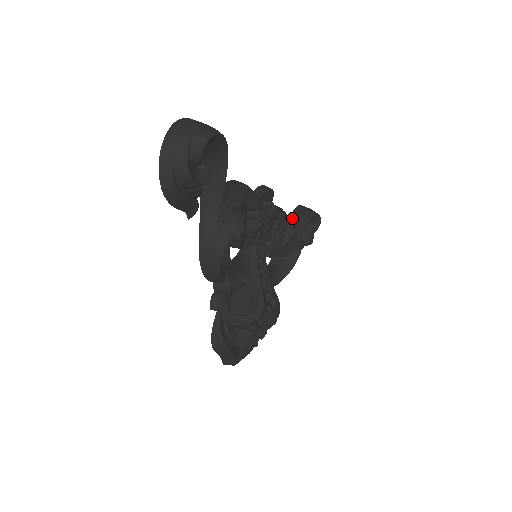
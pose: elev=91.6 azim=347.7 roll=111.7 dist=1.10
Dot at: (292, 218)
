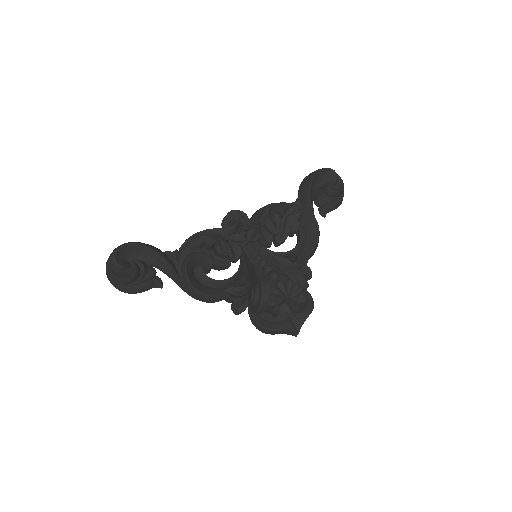
Dot at: (275, 205)
